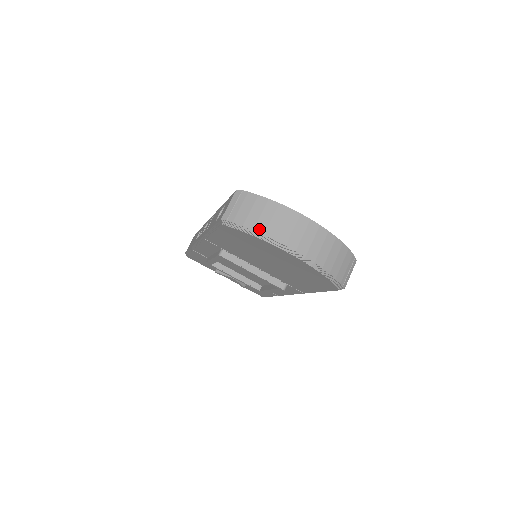
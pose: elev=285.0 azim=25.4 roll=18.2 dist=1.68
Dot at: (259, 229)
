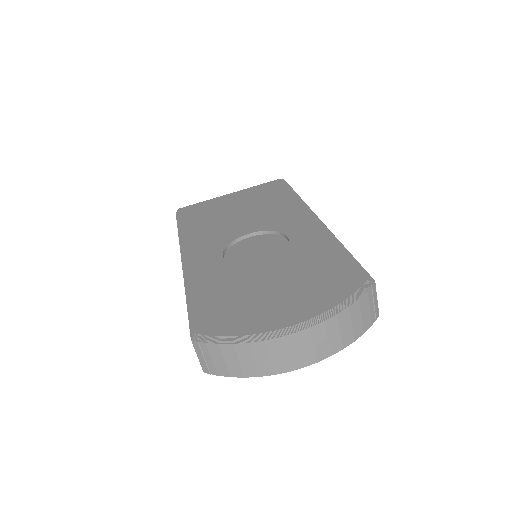
Dot at: (249, 374)
